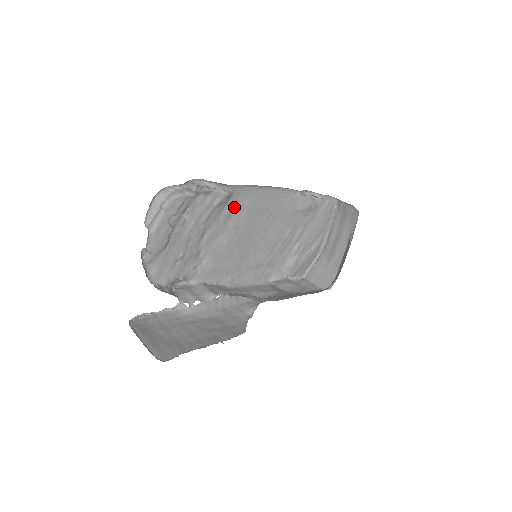
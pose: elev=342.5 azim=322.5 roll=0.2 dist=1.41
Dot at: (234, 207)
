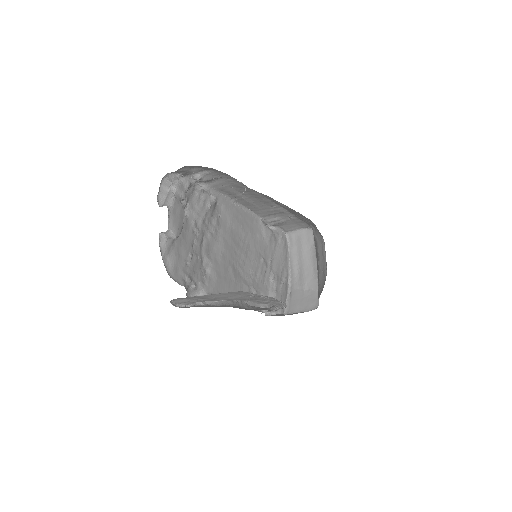
Dot at: (219, 219)
